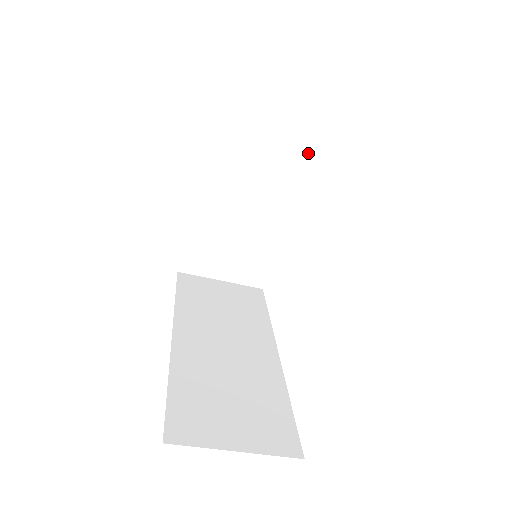
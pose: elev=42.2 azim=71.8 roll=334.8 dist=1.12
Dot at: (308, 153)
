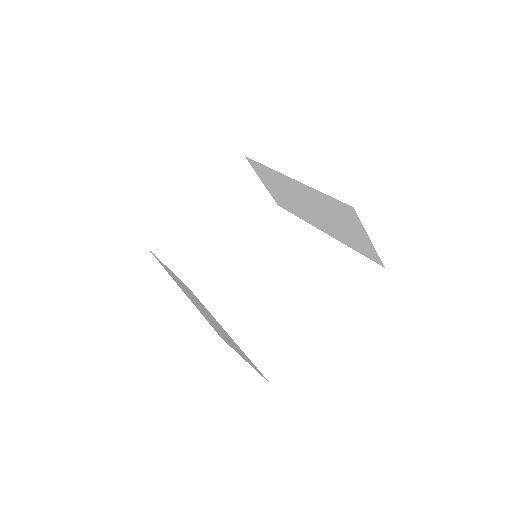
Dot at: (267, 214)
